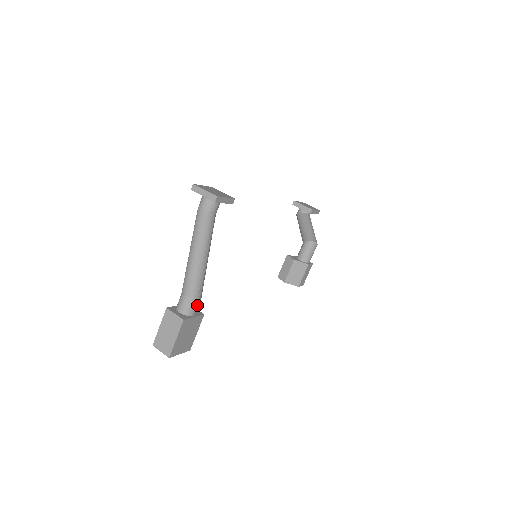
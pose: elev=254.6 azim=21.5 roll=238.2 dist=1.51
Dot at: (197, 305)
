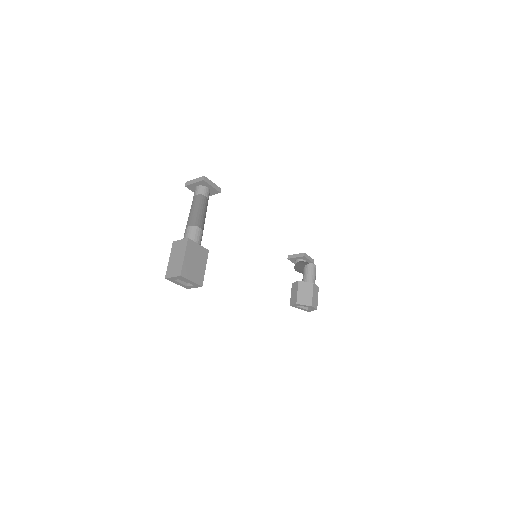
Dot at: (200, 235)
